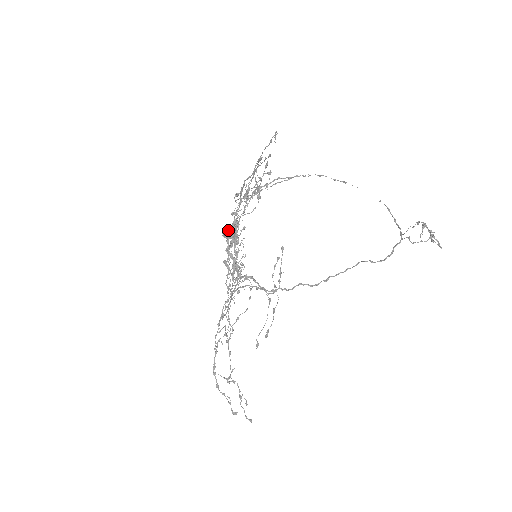
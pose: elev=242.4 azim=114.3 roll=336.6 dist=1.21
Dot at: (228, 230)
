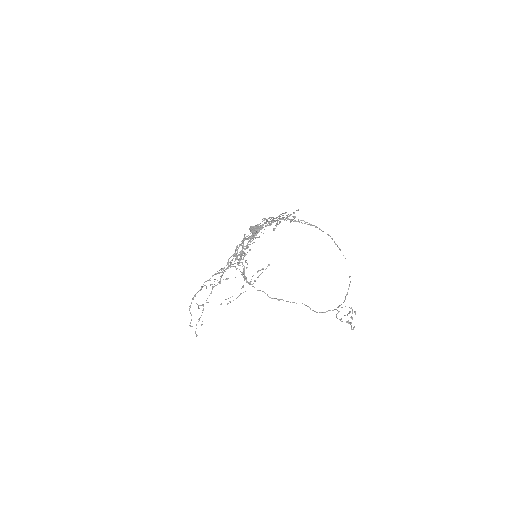
Dot at: (253, 228)
